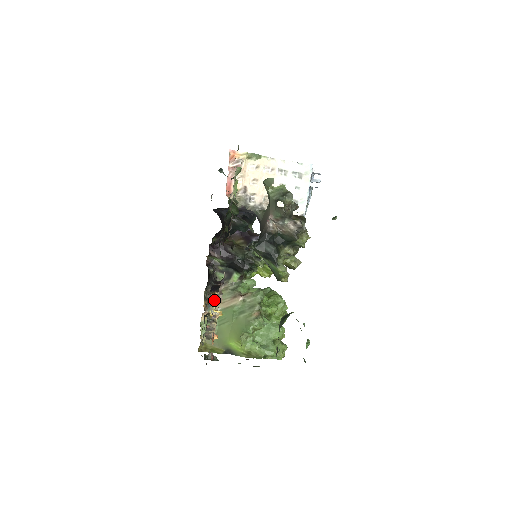
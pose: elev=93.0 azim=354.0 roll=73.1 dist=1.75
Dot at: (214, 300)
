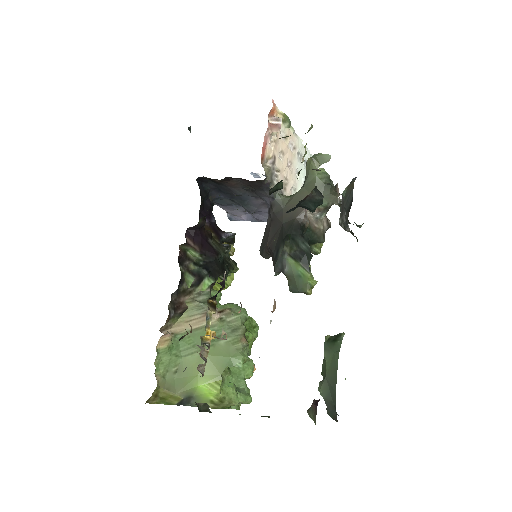
Dot at: (240, 309)
